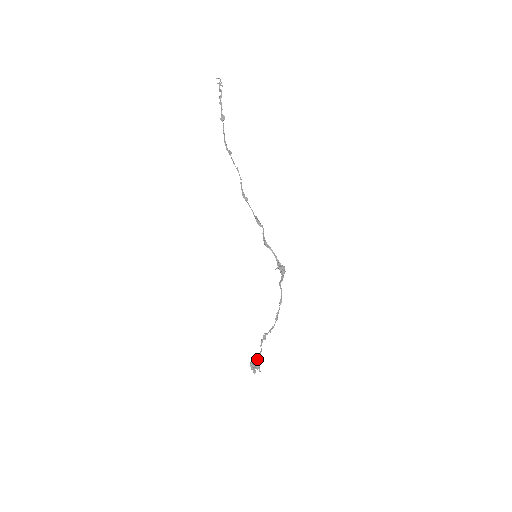
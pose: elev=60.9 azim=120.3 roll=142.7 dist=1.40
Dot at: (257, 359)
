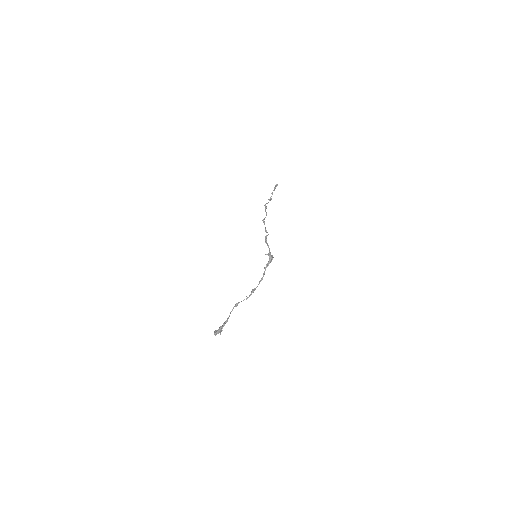
Dot at: (223, 325)
